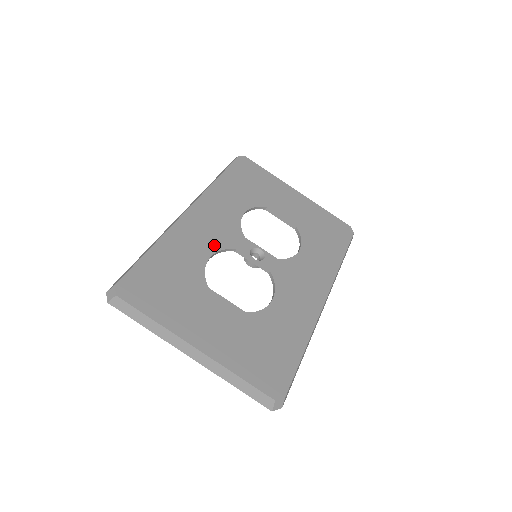
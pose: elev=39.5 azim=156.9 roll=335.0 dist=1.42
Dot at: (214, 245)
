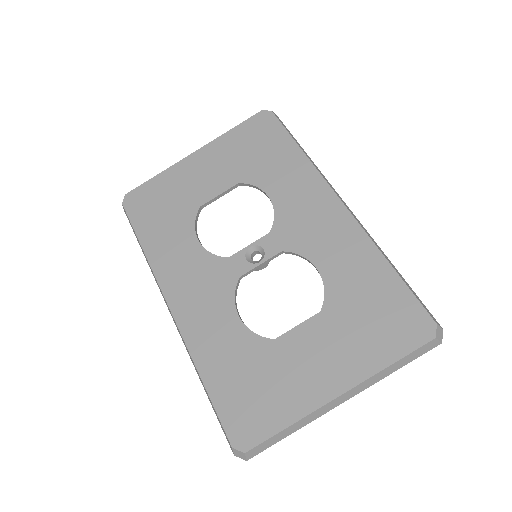
Dot at: (225, 302)
